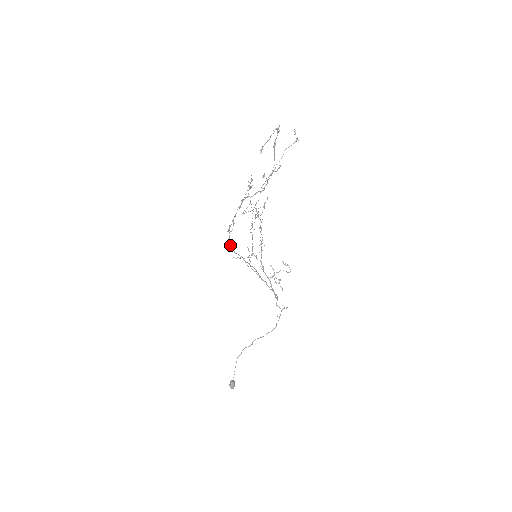
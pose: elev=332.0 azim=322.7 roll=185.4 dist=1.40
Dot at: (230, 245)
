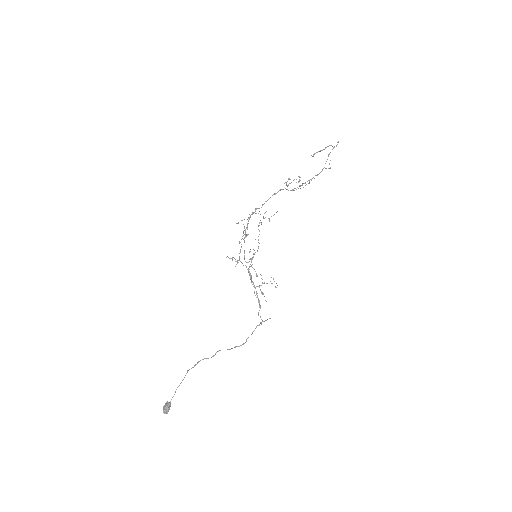
Dot at: (245, 229)
